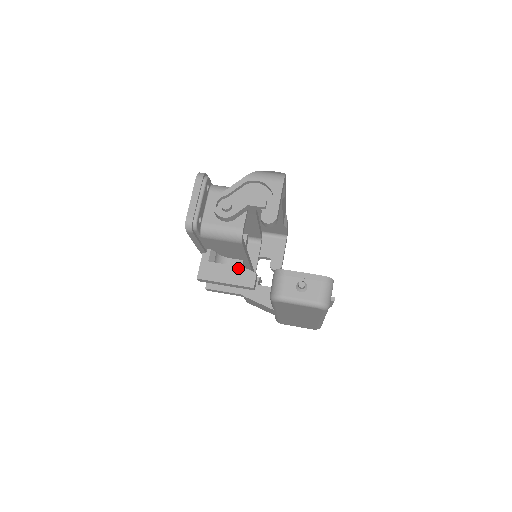
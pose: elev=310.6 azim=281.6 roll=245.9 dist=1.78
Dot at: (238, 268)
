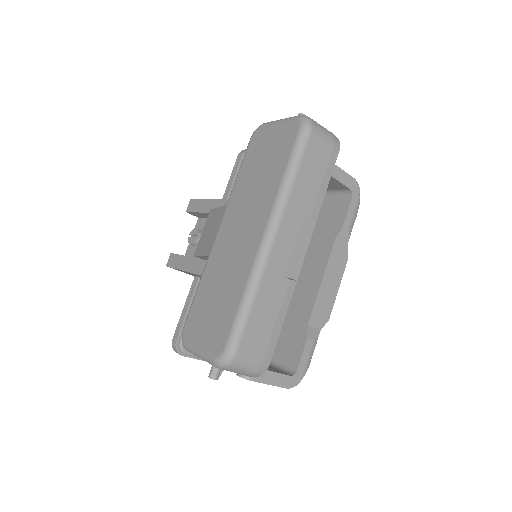
Dot at: occluded
